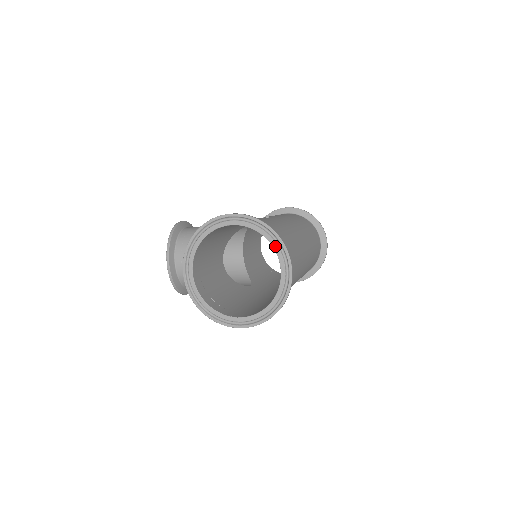
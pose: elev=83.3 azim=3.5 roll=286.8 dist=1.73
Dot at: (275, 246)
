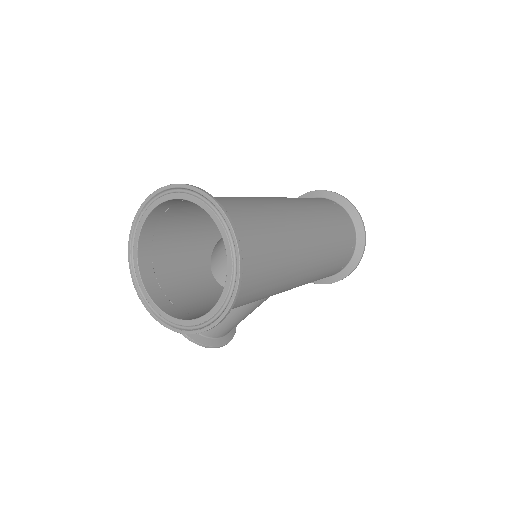
Dot at: (193, 199)
